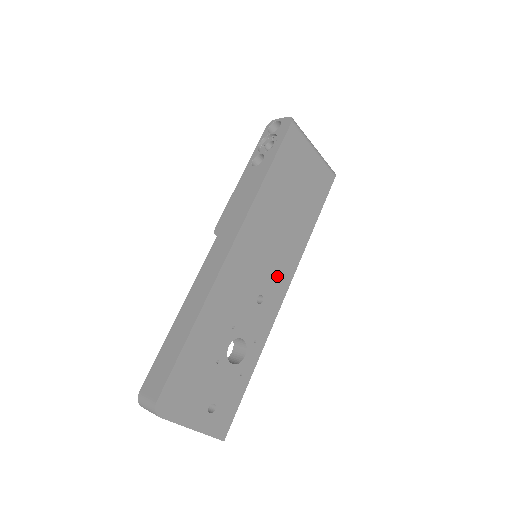
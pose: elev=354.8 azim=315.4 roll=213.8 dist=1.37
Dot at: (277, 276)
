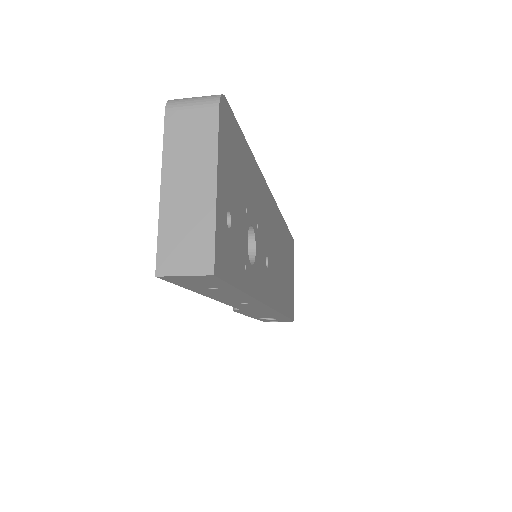
Dot at: (273, 281)
